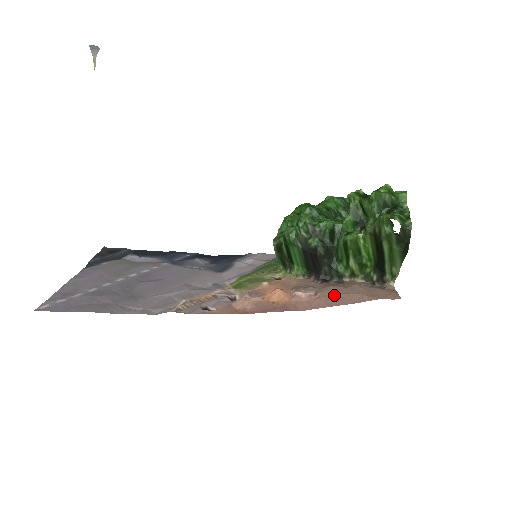
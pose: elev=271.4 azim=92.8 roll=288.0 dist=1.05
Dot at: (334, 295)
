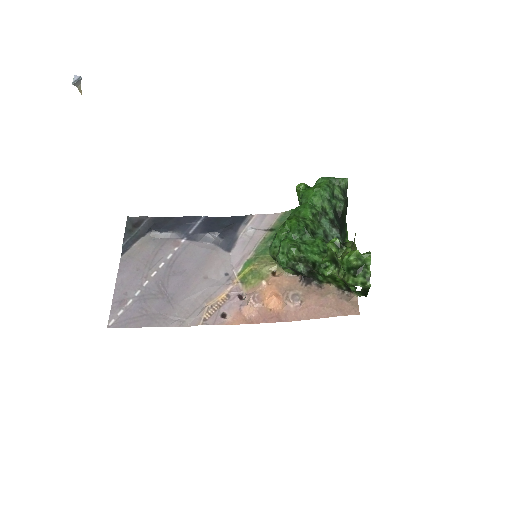
Dot at: (313, 307)
